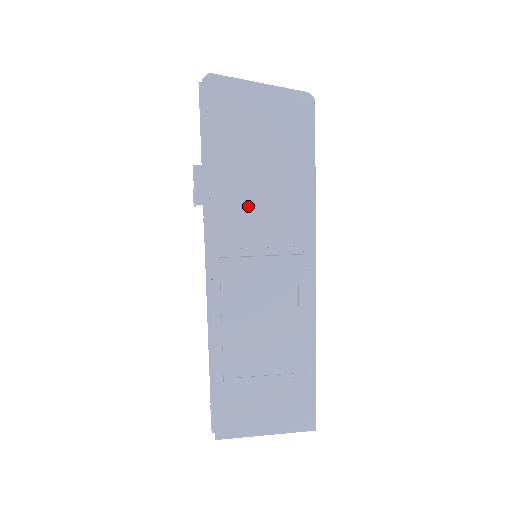
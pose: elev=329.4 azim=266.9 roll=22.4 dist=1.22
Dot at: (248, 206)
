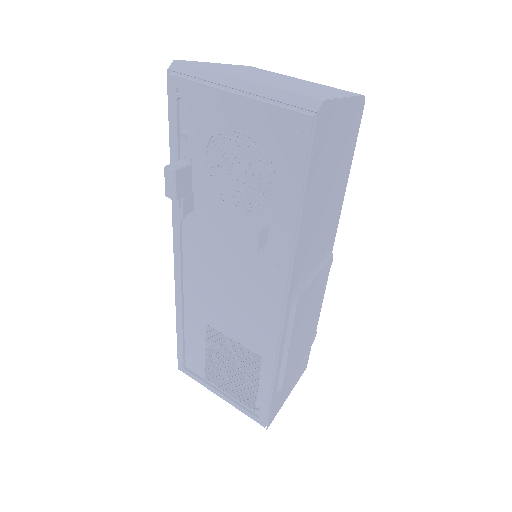
Dot at: (315, 235)
